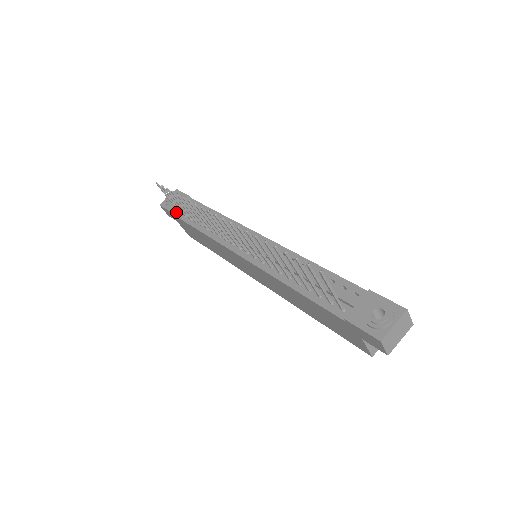
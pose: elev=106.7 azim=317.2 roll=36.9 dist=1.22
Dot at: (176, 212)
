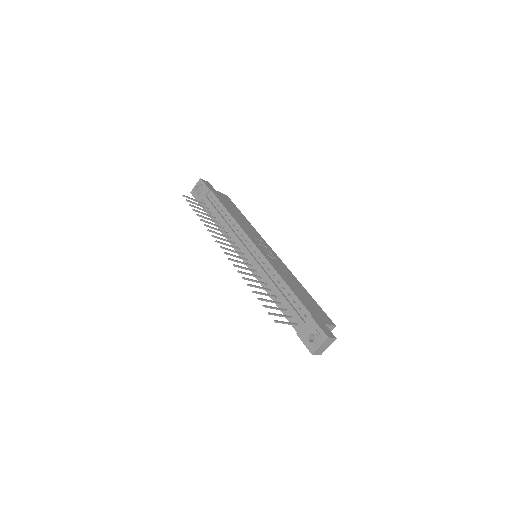
Dot at: occluded
